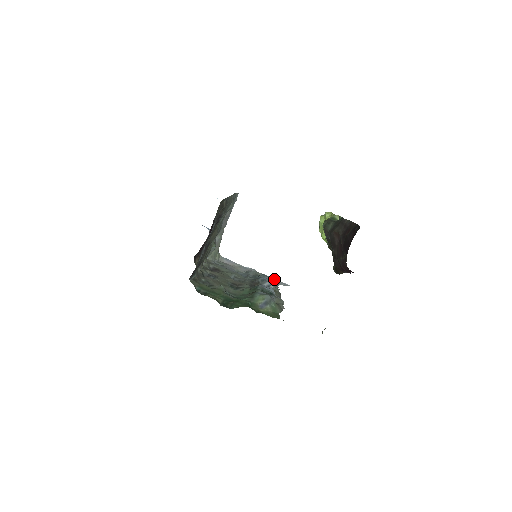
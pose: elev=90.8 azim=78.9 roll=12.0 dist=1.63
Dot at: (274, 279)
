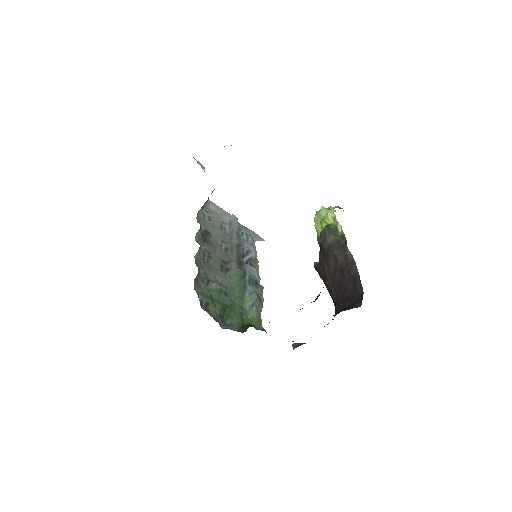
Dot at: (253, 233)
